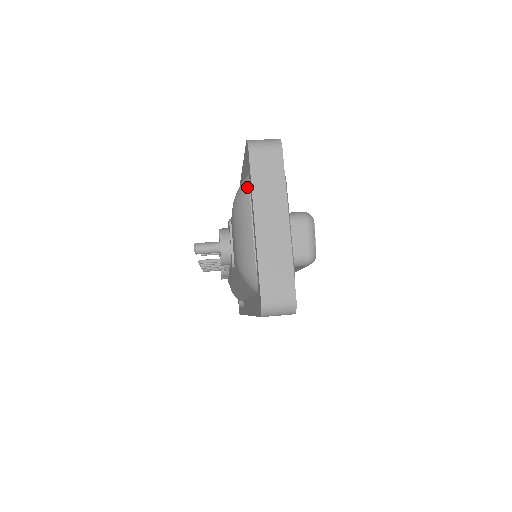
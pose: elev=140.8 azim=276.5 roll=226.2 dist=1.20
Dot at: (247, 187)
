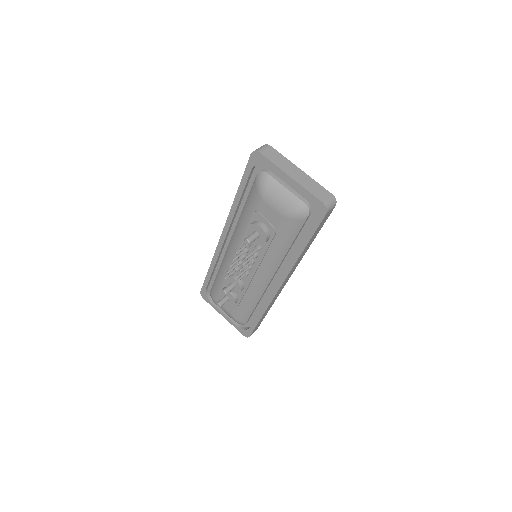
Dot at: (266, 174)
